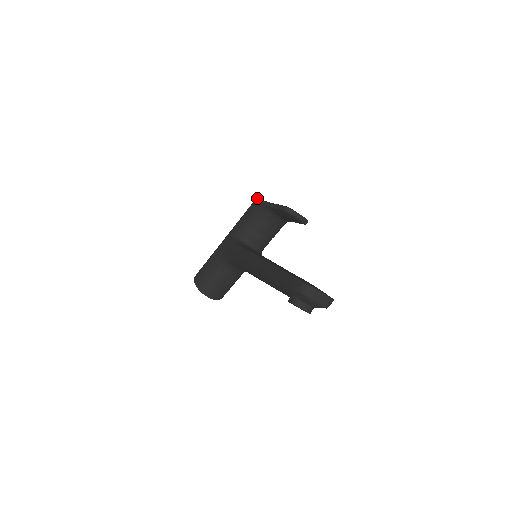
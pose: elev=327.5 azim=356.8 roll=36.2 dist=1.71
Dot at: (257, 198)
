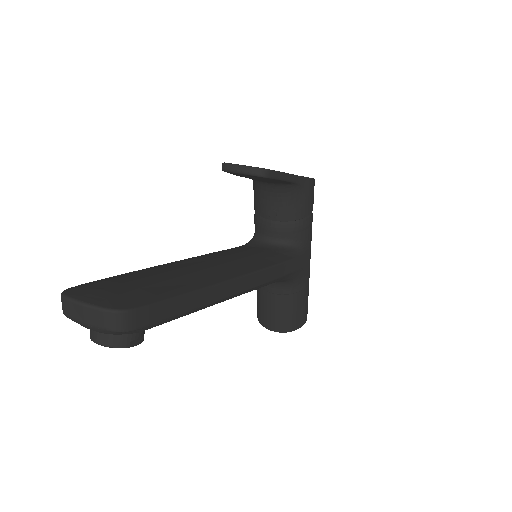
Dot at: occluded
